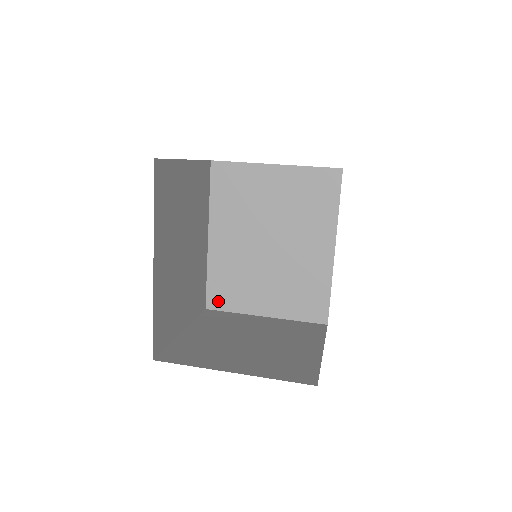
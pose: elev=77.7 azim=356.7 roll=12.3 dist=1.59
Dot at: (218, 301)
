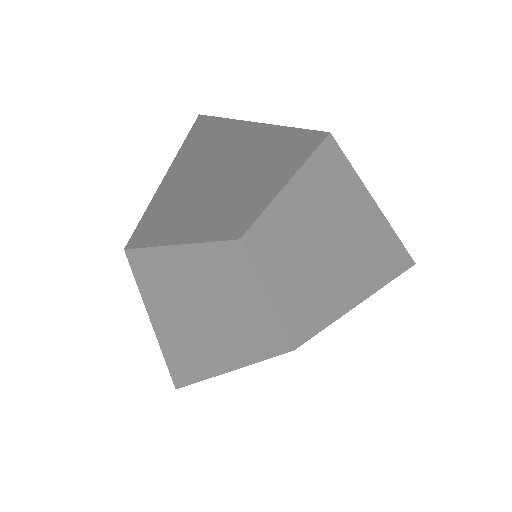
Dot at: (250, 244)
